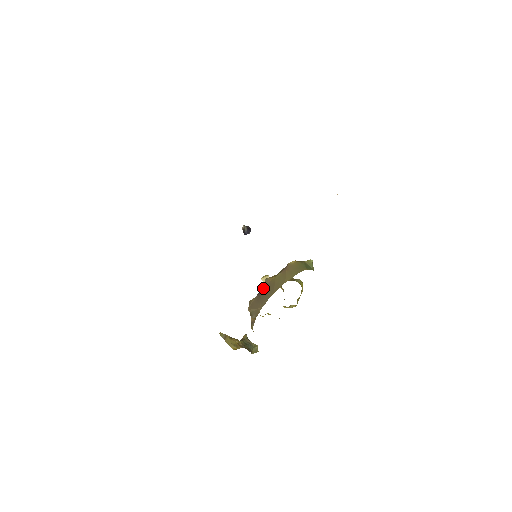
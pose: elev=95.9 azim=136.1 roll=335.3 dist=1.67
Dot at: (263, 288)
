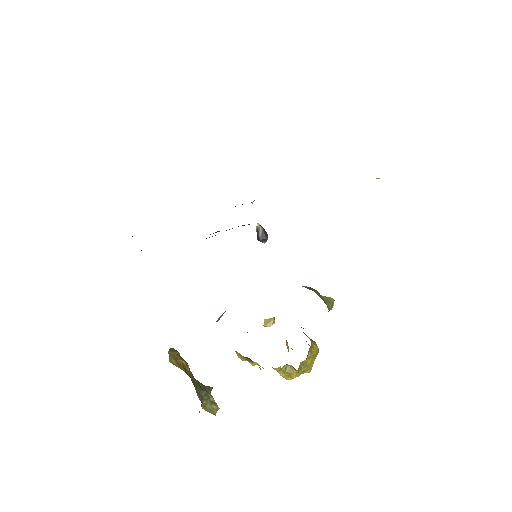
Dot at: occluded
